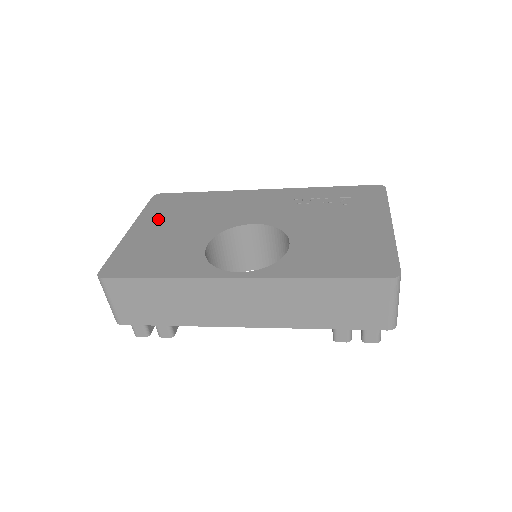
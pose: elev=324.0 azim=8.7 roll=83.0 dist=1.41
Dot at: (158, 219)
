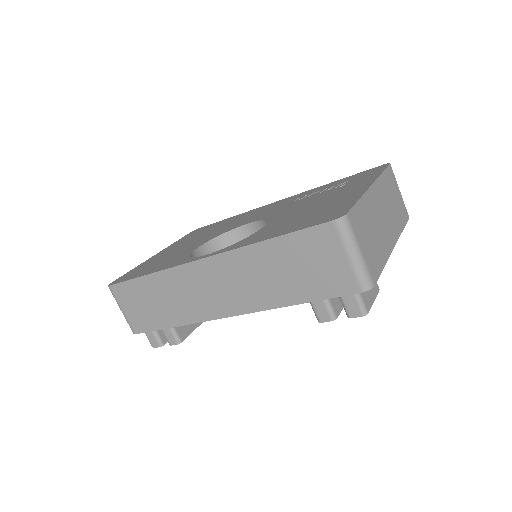
Dot at: (181, 243)
